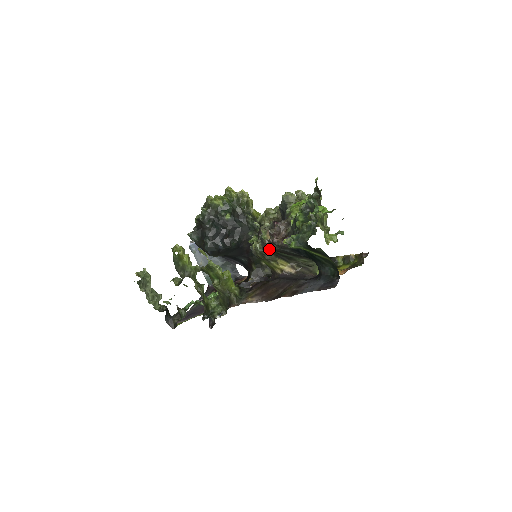
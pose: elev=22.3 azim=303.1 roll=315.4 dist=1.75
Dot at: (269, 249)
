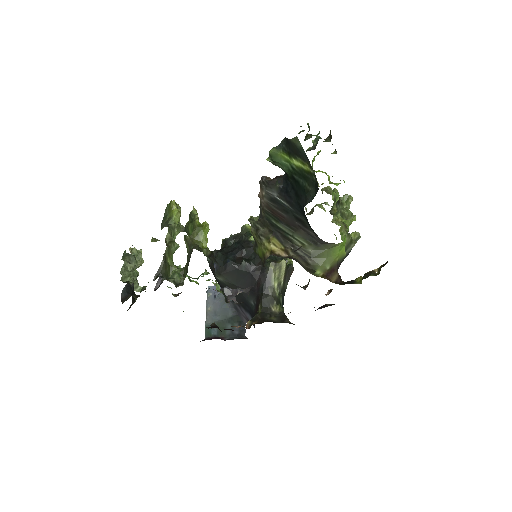
Dot at: (264, 216)
